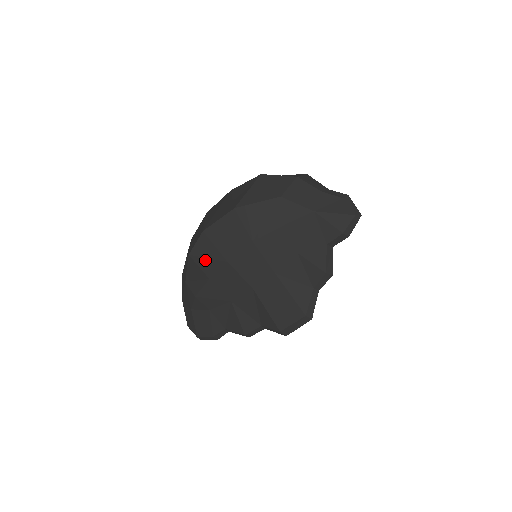
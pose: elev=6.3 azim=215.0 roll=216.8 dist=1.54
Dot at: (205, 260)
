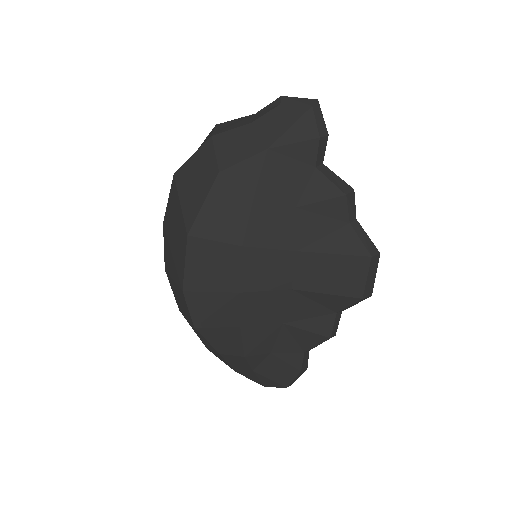
Dot at: (216, 315)
